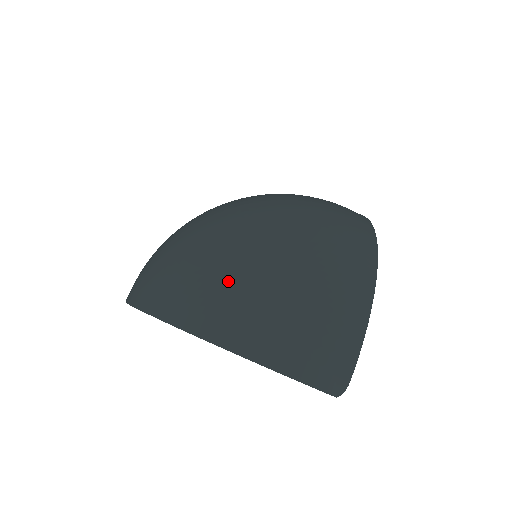
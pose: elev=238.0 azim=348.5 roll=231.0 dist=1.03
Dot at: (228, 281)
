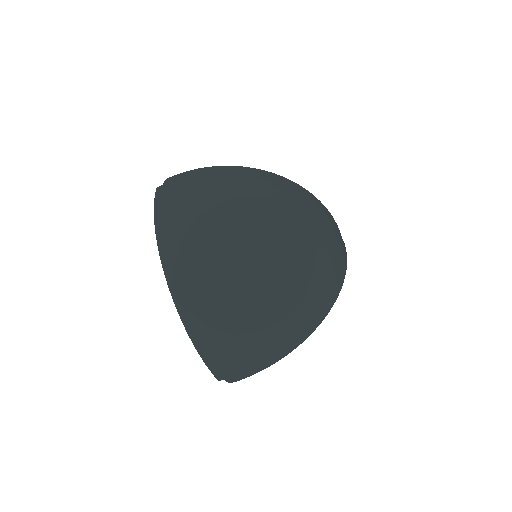
Dot at: (217, 295)
